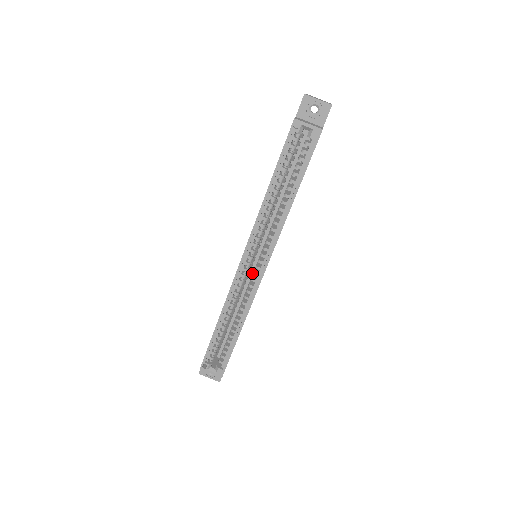
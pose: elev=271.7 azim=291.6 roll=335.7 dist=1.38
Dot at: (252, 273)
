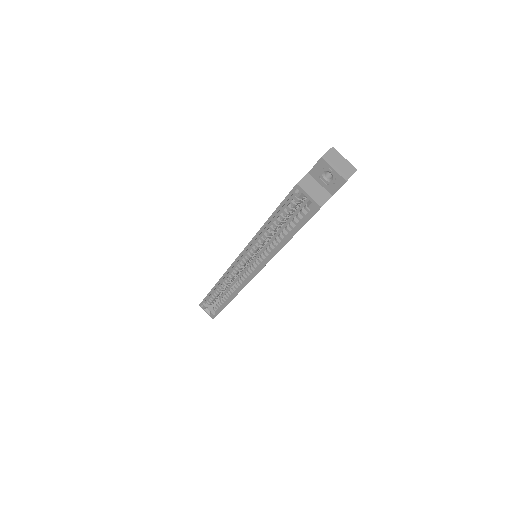
Dot at: occluded
